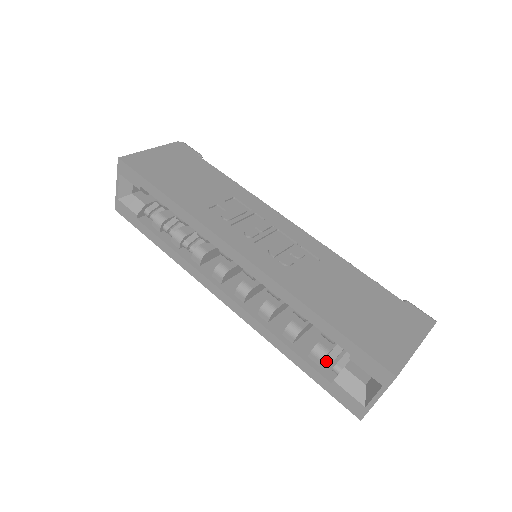
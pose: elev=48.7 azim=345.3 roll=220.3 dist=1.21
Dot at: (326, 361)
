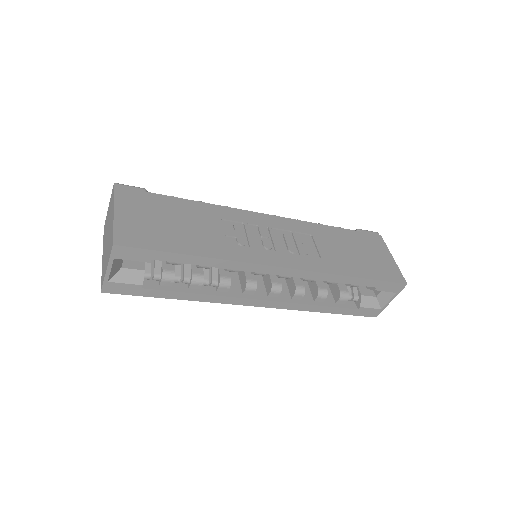
Dot at: (348, 299)
